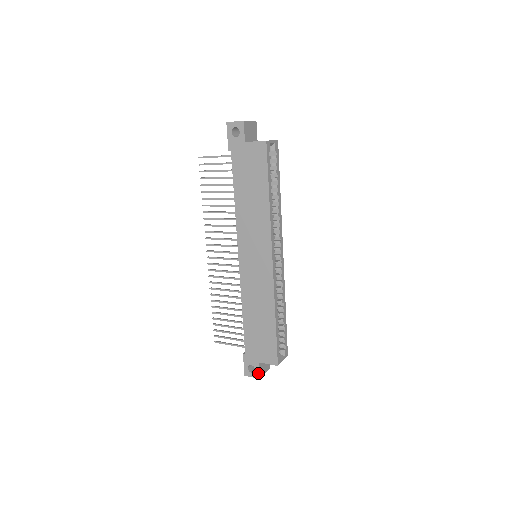
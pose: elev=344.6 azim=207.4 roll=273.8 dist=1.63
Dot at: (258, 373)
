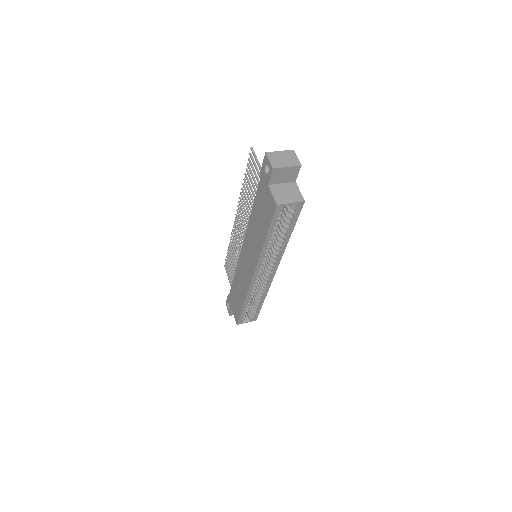
Dot at: (230, 313)
